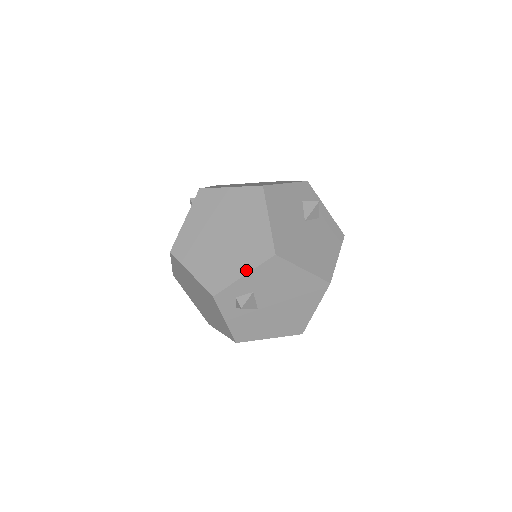
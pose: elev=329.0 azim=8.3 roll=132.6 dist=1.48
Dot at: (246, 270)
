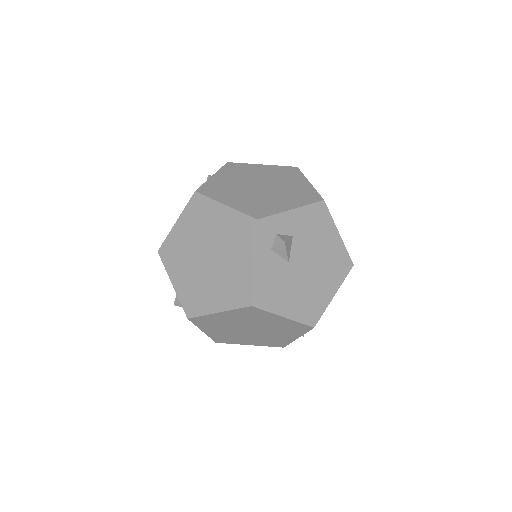
Dot at: (294, 206)
